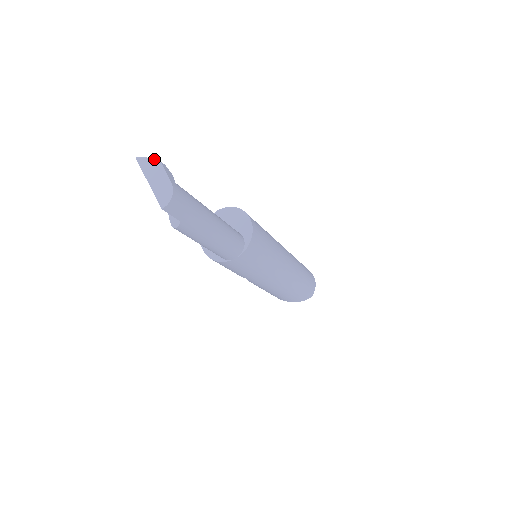
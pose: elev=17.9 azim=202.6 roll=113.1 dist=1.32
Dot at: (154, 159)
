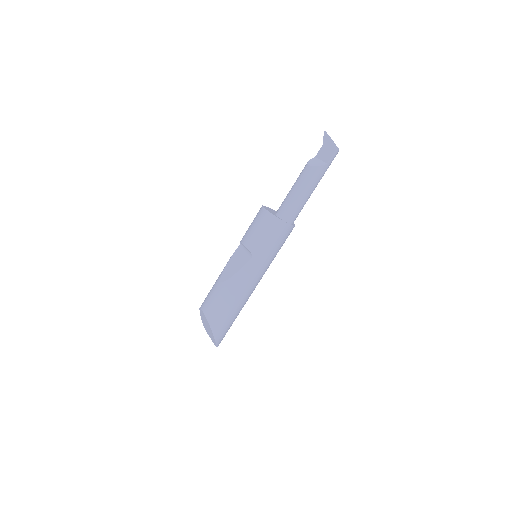
Dot at: occluded
